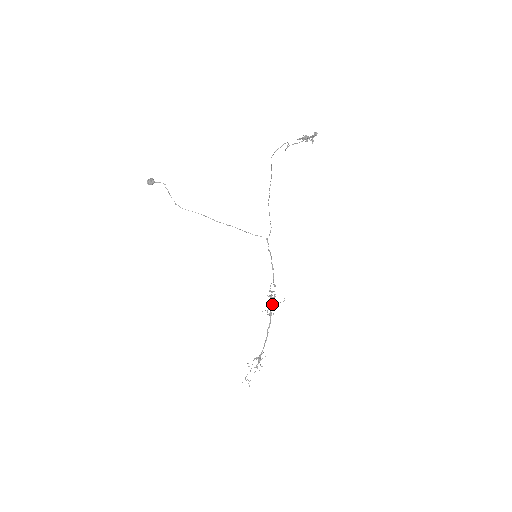
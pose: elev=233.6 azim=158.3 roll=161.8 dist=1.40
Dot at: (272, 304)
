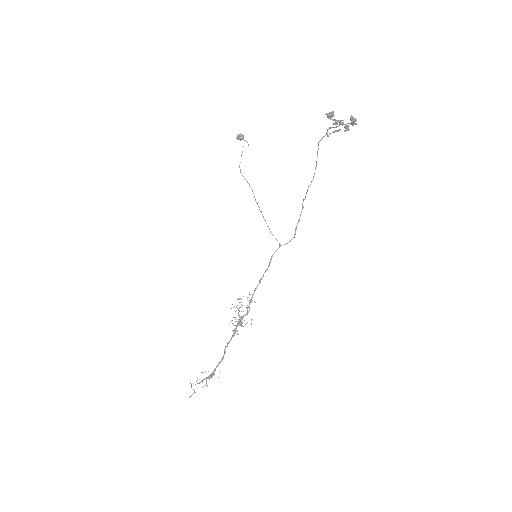
Dot at: (241, 321)
